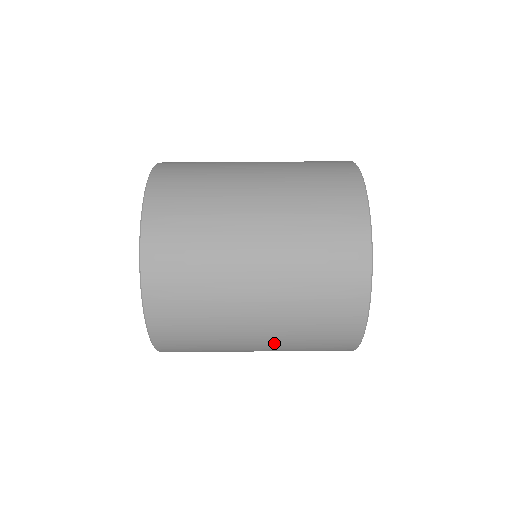
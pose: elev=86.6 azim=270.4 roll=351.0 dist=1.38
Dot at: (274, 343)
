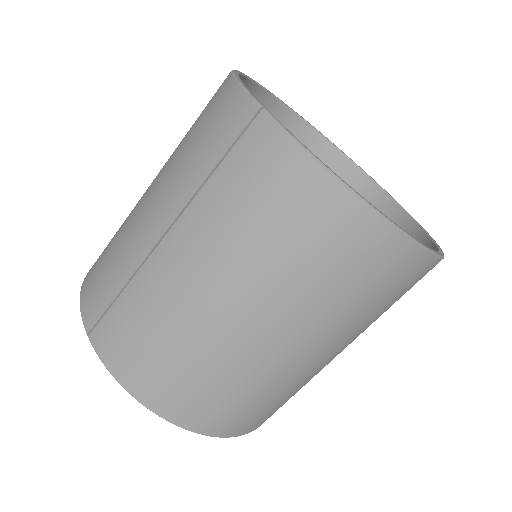
Dot at: occluded
